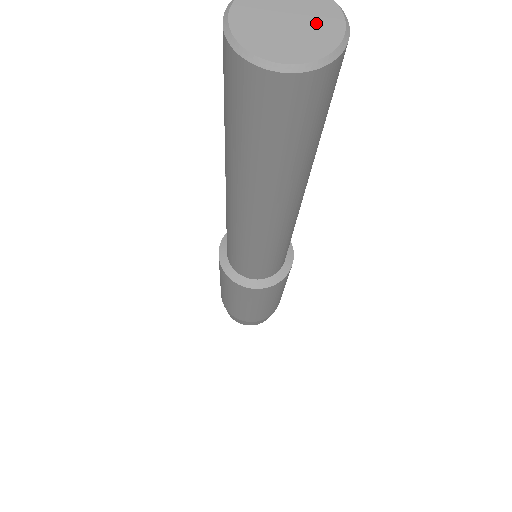
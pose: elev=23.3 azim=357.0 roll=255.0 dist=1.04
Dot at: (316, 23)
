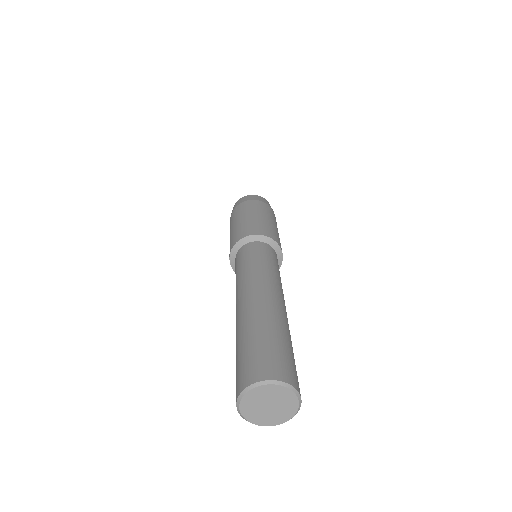
Dot at: (282, 401)
